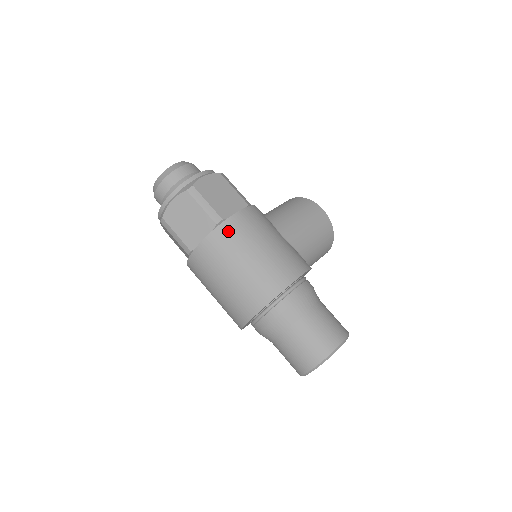
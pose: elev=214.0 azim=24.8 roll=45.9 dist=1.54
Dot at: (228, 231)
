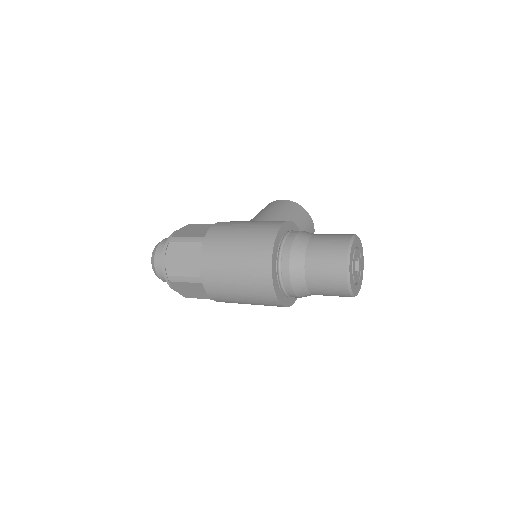
Dot at: (212, 238)
